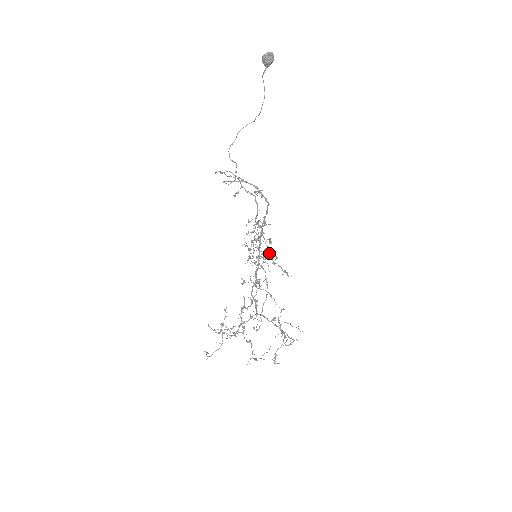
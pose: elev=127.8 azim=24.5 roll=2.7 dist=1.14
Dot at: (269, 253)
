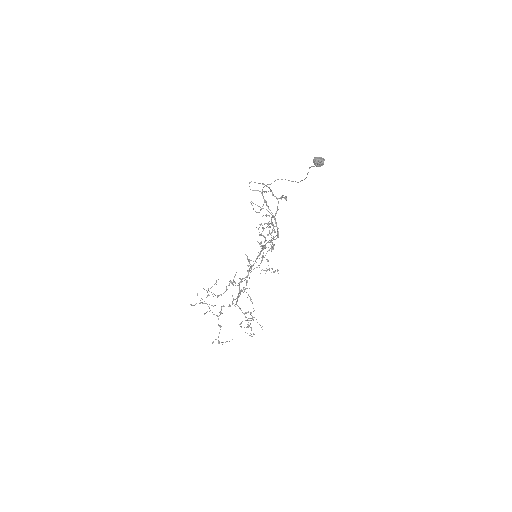
Dot at: occluded
